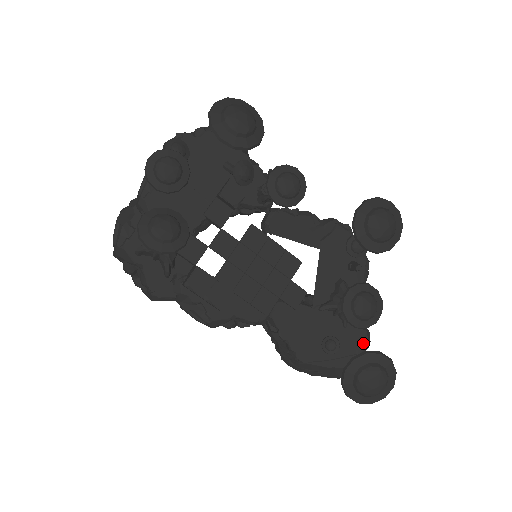
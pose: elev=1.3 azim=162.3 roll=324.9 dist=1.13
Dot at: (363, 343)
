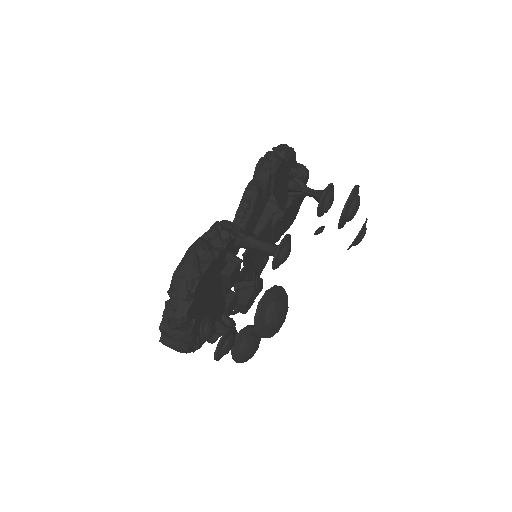
Dot at: occluded
